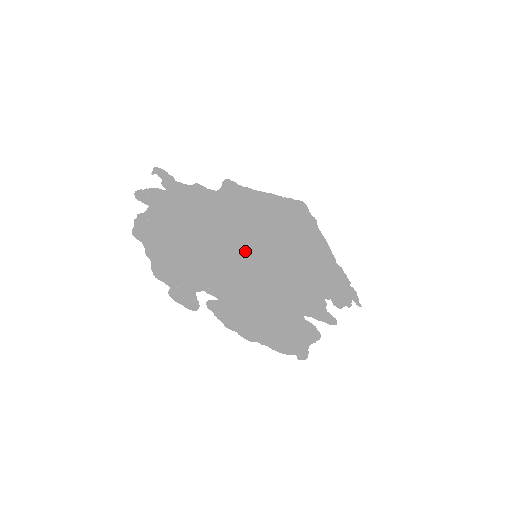
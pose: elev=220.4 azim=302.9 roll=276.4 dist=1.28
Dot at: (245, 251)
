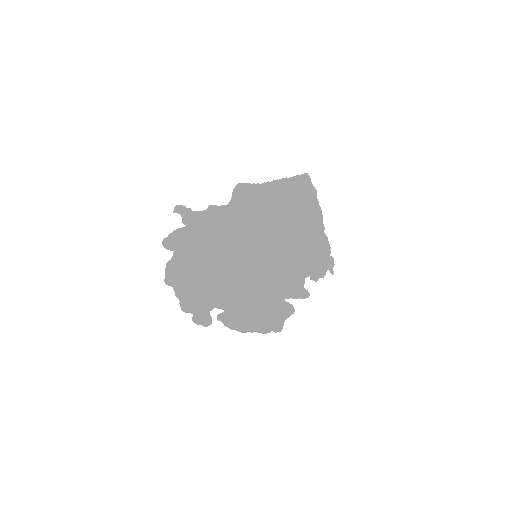
Dot at: (249, 247)
